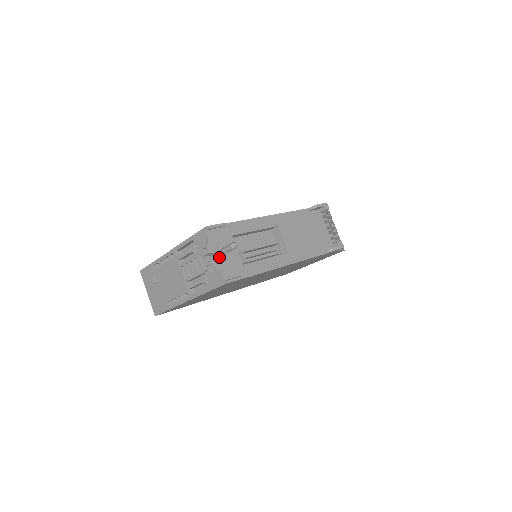
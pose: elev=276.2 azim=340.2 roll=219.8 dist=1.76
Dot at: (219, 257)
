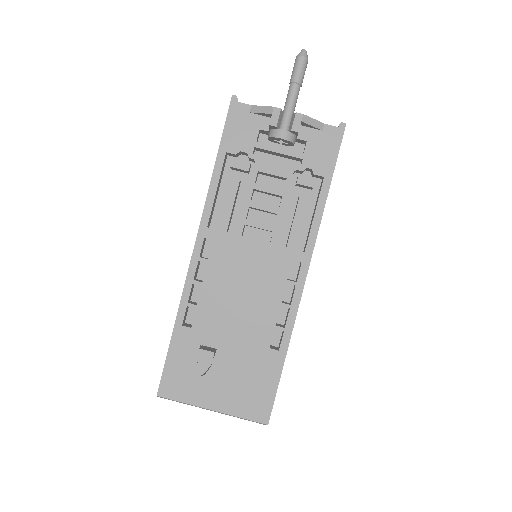
Dot at: occluded
